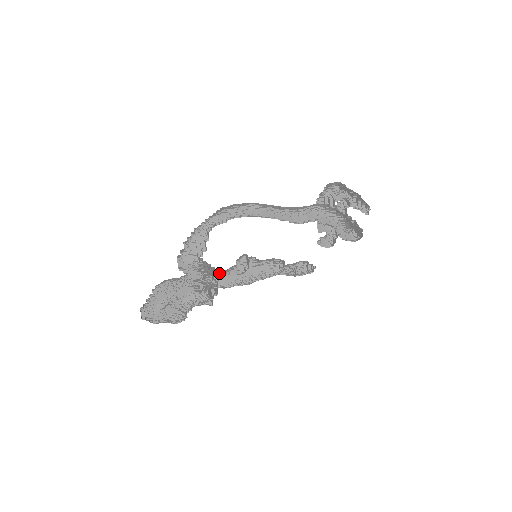
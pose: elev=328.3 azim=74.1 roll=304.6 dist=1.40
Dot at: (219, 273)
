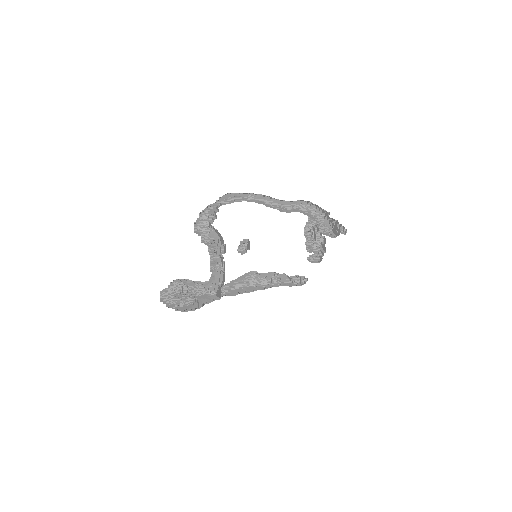
Dot at: (226, 285)
